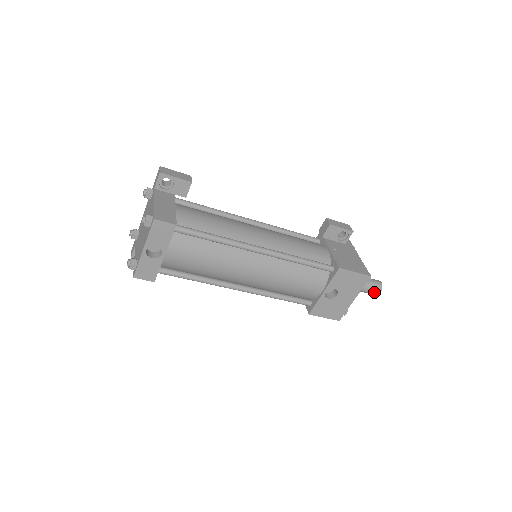
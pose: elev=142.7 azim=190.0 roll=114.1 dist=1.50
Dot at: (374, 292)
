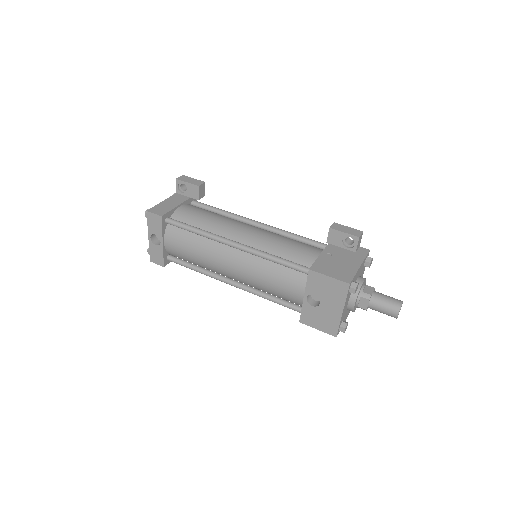
Dot at: (389, 313)
